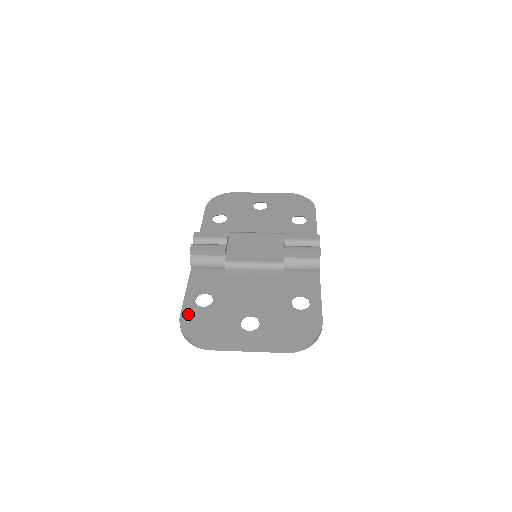
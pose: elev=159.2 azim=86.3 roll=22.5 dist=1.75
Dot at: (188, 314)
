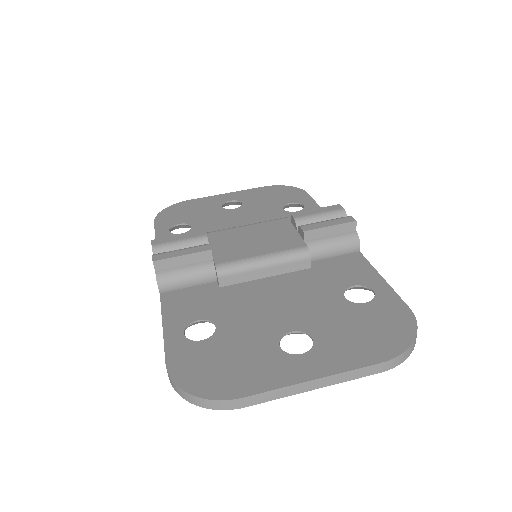
Dot at: (180, 358)
